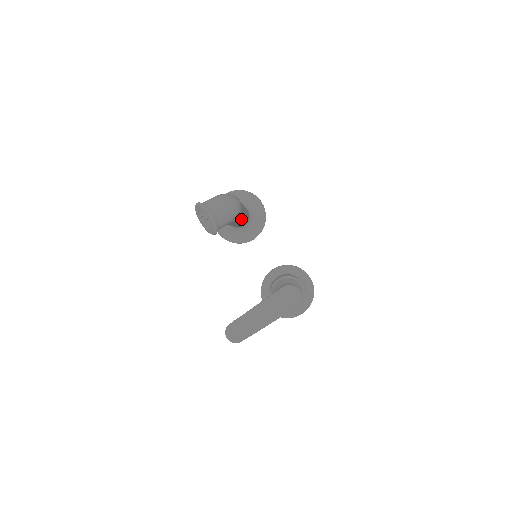
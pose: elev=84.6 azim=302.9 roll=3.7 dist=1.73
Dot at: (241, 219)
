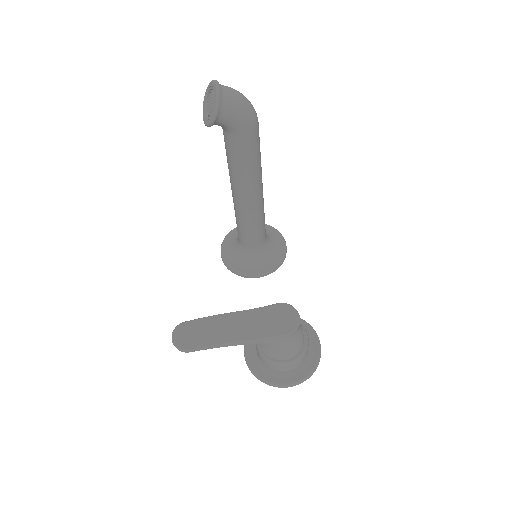
Dot at: (253, 173)
